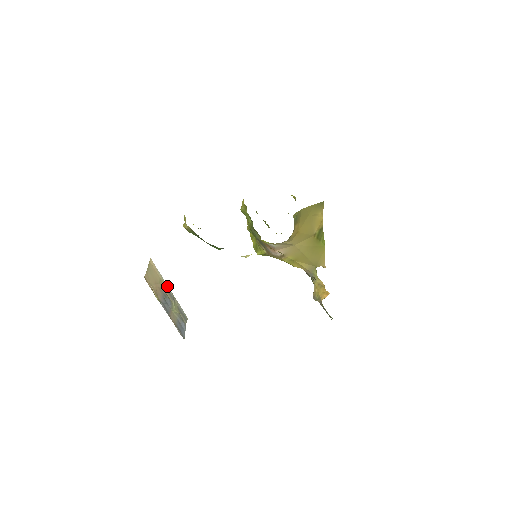
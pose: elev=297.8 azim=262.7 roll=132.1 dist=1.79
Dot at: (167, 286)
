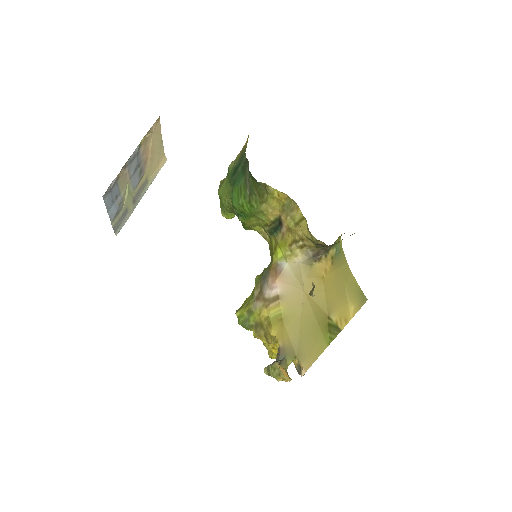
Dot at: (145, 191)
